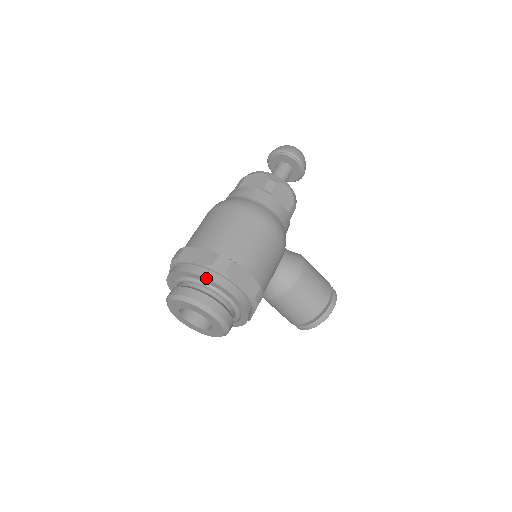
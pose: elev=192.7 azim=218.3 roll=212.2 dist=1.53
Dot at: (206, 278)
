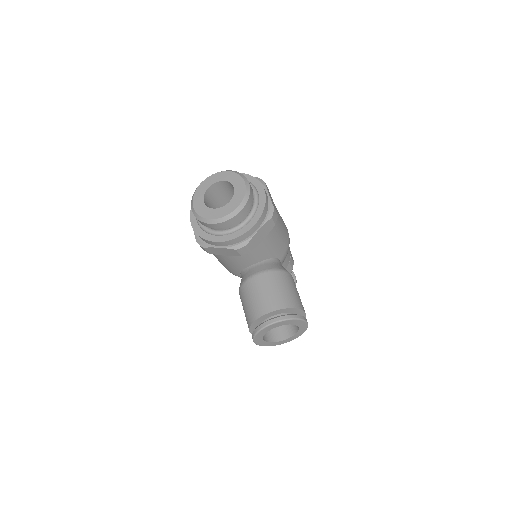
Dot at: (250, 175)
